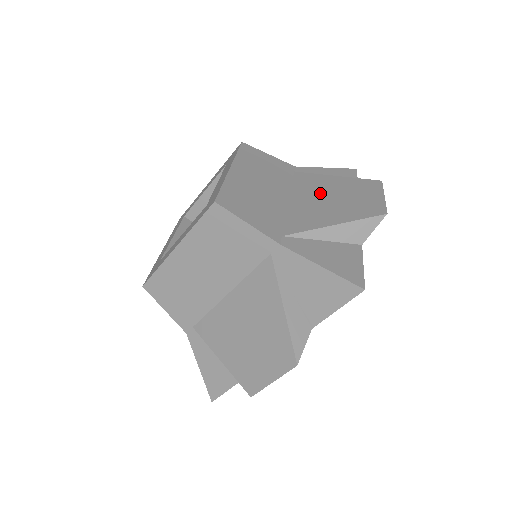
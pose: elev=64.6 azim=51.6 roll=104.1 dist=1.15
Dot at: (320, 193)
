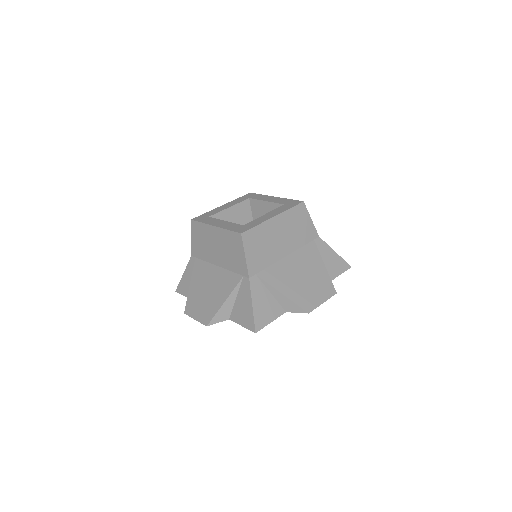
Dot at: (303, 268)
